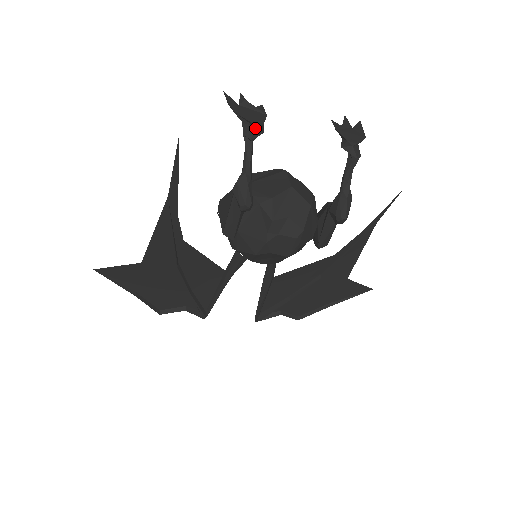
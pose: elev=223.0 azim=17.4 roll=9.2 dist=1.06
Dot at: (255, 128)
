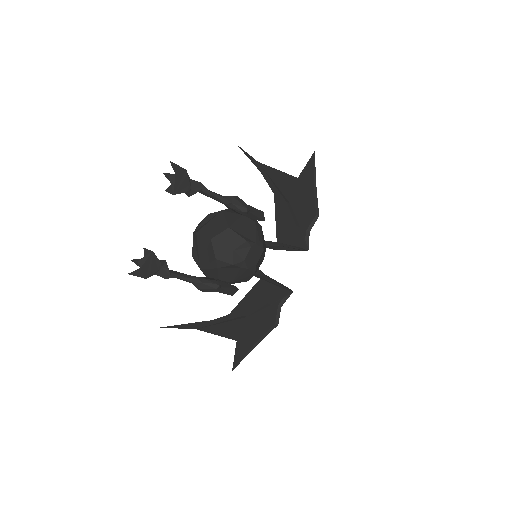
Dot at: (162, 269)
